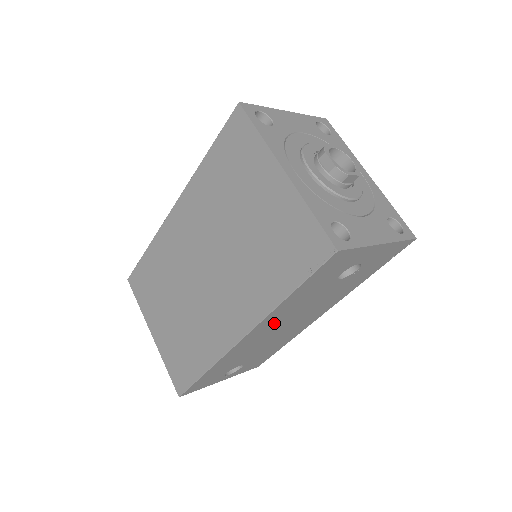
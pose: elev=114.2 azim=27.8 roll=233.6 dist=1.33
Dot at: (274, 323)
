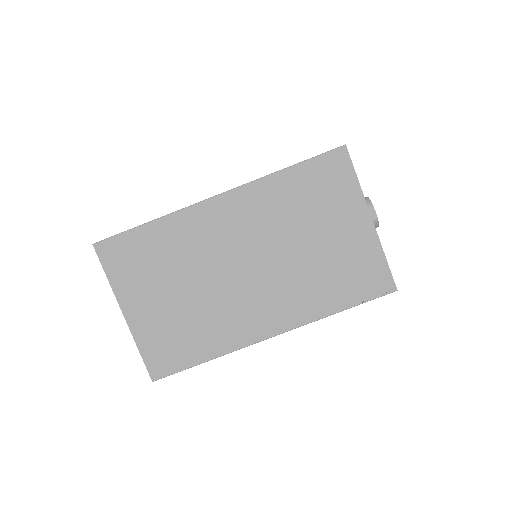
Dot at: occluded
